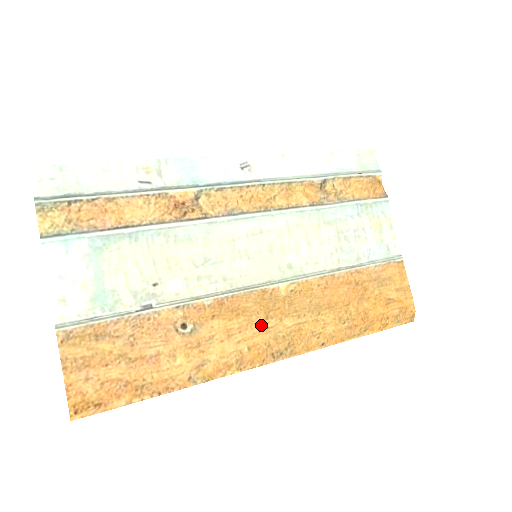
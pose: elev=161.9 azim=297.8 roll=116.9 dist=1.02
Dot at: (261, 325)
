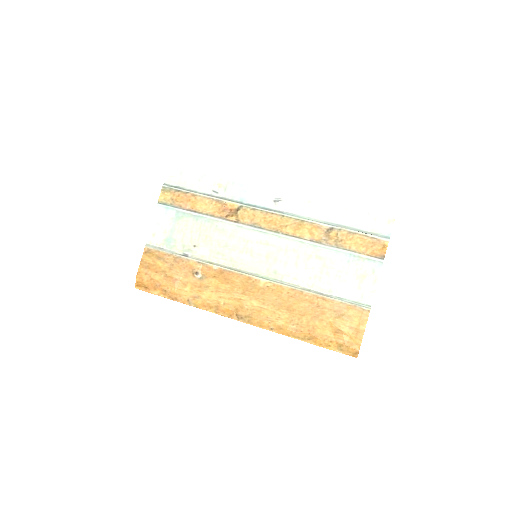
Dot at: (237, 295)
